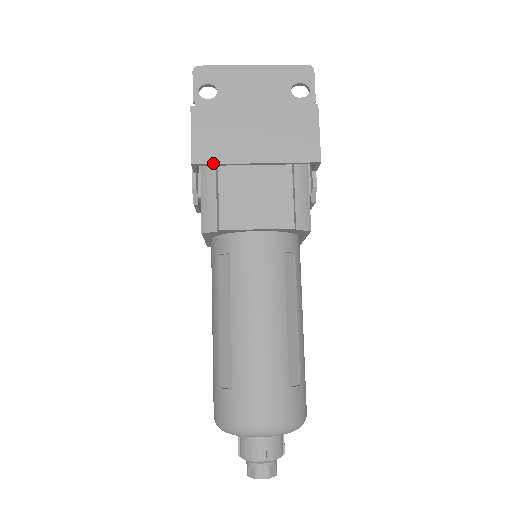
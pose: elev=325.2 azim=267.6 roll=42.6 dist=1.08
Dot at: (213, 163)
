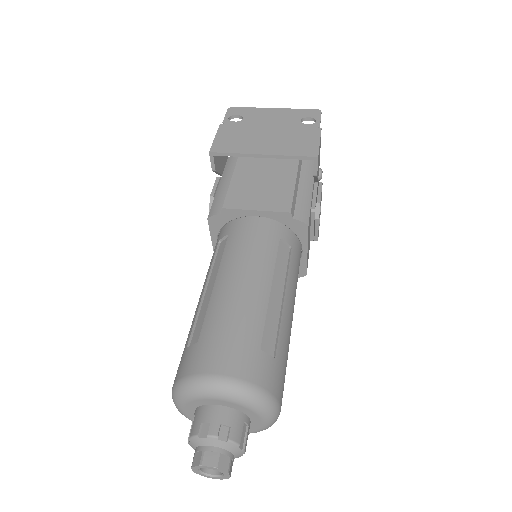
Dot at: (227, 152)
